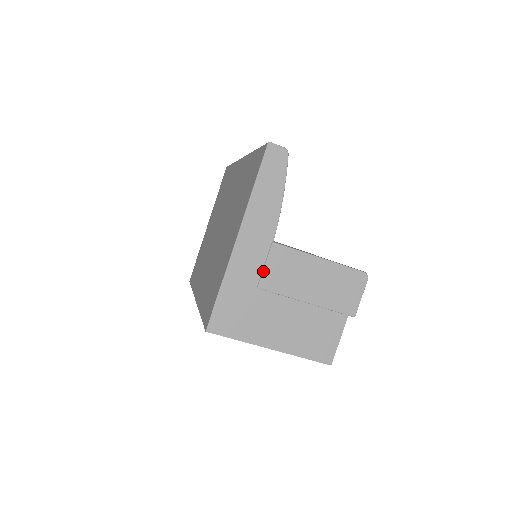
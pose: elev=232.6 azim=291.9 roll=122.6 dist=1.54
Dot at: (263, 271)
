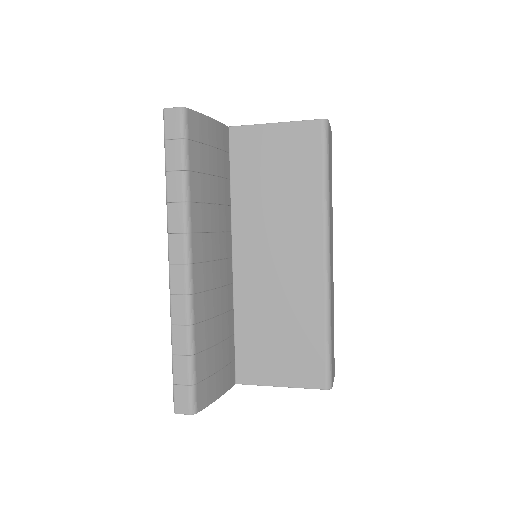
Dot at: occluded
